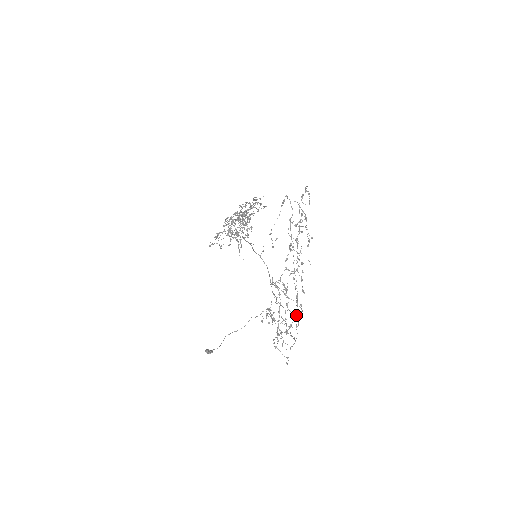
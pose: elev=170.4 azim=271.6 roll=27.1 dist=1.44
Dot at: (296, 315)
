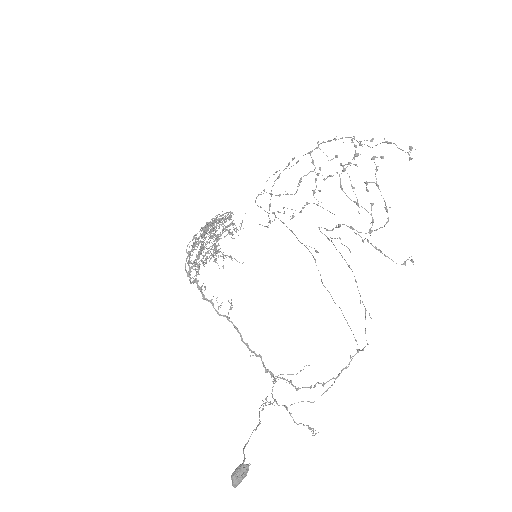
Dot at: (369, 229)
